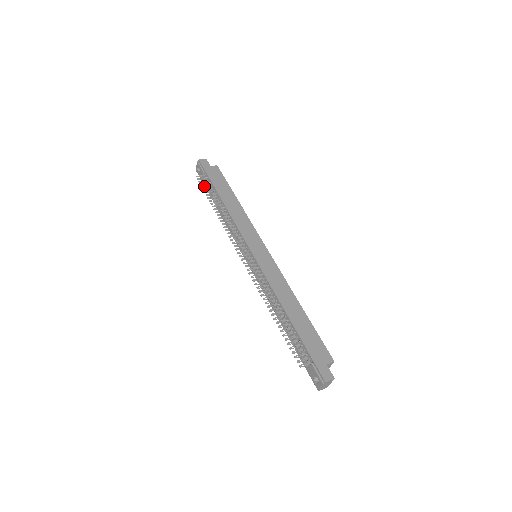
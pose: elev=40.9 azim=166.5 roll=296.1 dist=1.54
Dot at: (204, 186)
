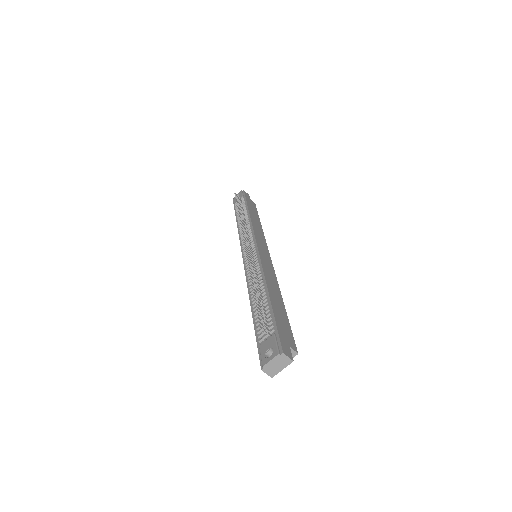
Dot at: (238, 200)
